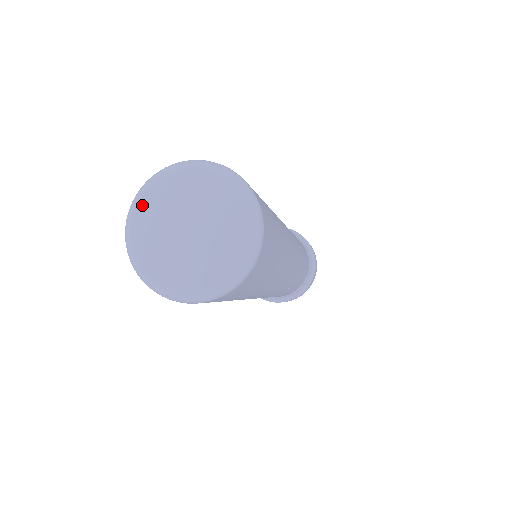
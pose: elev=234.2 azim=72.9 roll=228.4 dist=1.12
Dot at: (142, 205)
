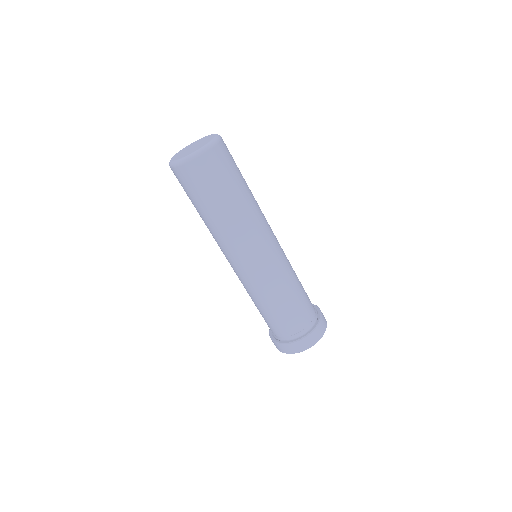
Dot at: (175, 155)
